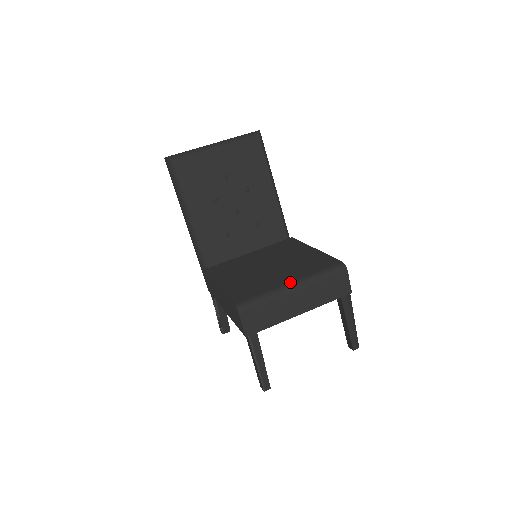
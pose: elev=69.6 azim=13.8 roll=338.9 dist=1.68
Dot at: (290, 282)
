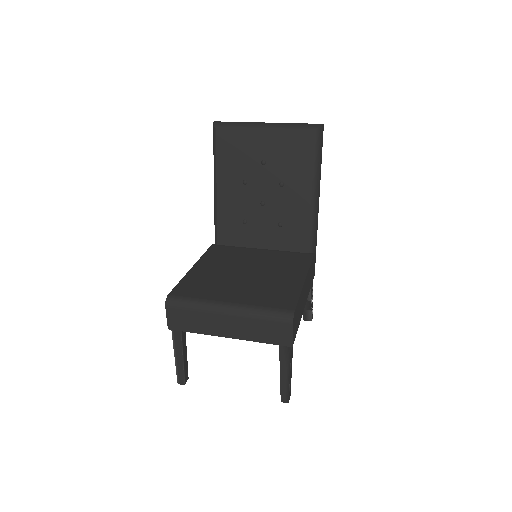
Dot at: (229, 302)
